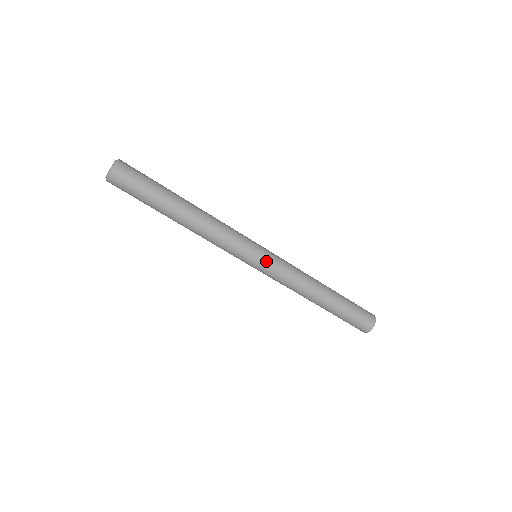
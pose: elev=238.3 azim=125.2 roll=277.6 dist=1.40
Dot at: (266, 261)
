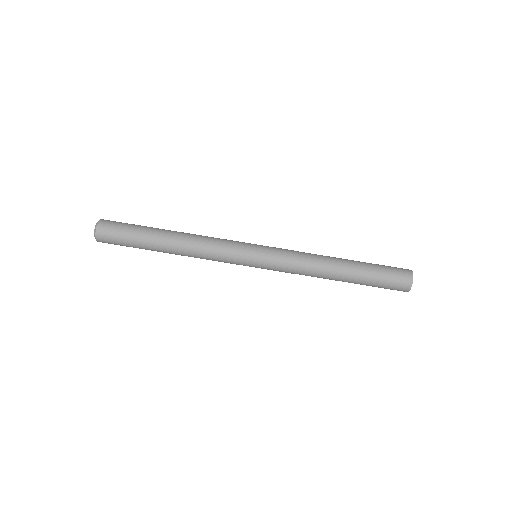
Dot at: (263, 262)
